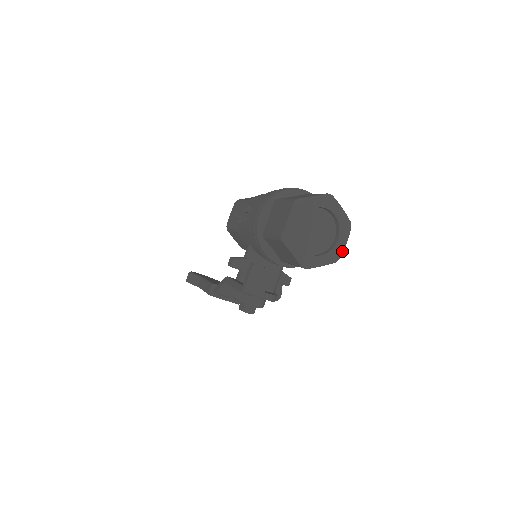
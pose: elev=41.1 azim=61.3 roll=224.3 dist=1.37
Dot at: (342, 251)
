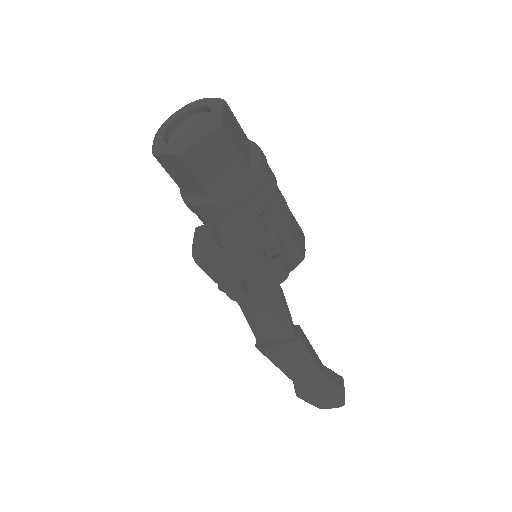
Dot at: (219, 118)
